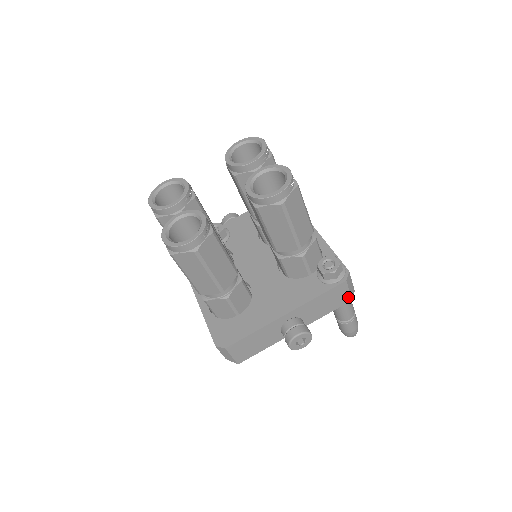
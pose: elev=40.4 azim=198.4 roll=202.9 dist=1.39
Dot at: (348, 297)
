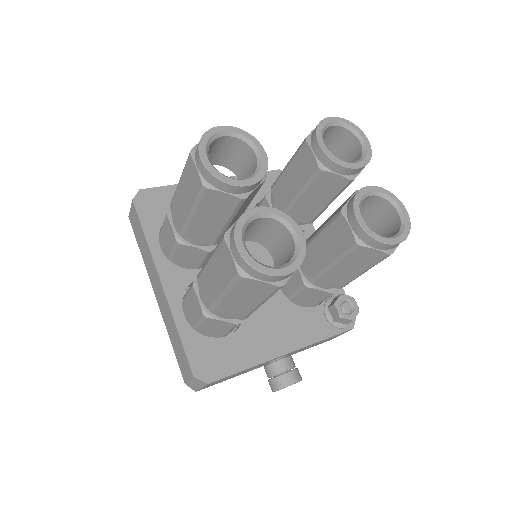
Dot at: occluded
